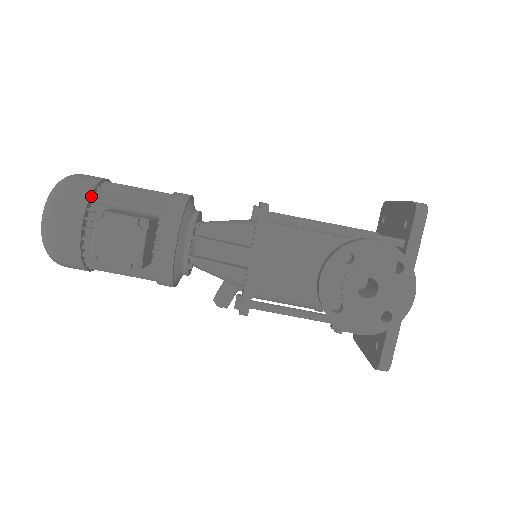
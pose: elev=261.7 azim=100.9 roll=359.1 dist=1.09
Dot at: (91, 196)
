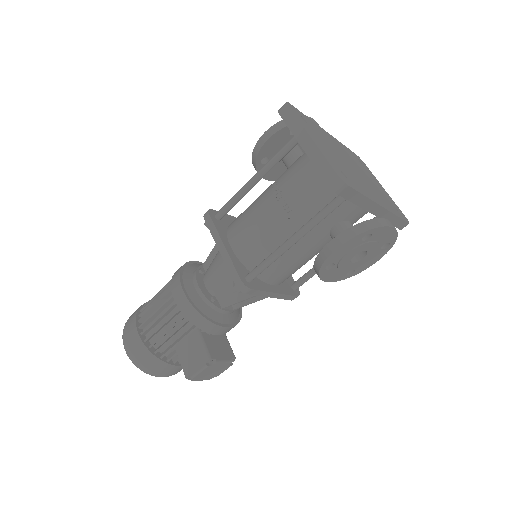
Dot at: (158, 357)
